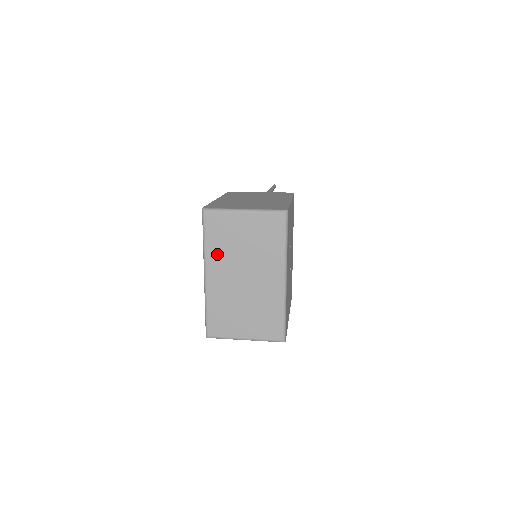
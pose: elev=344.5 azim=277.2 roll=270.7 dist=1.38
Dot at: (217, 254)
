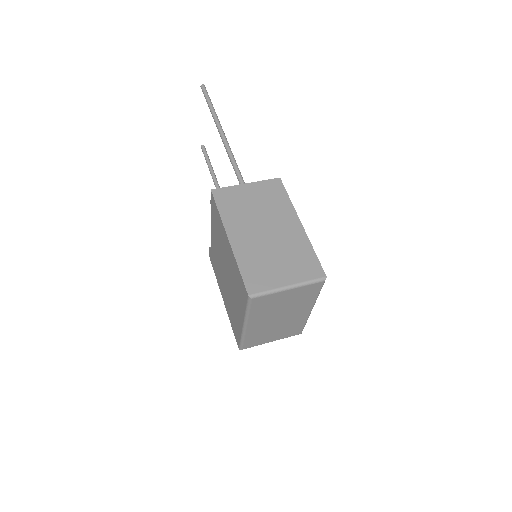
Dot at: (259, 315)
